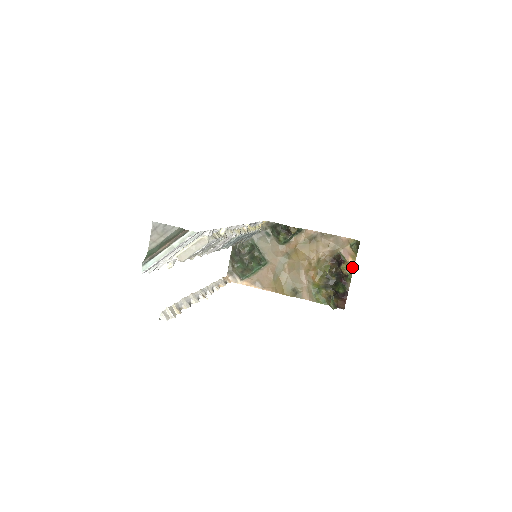
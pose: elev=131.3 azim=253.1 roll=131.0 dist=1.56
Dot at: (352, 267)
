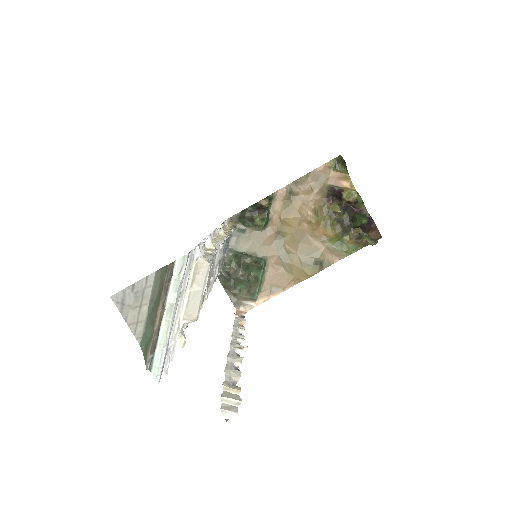
Dot at: (353, 189)
